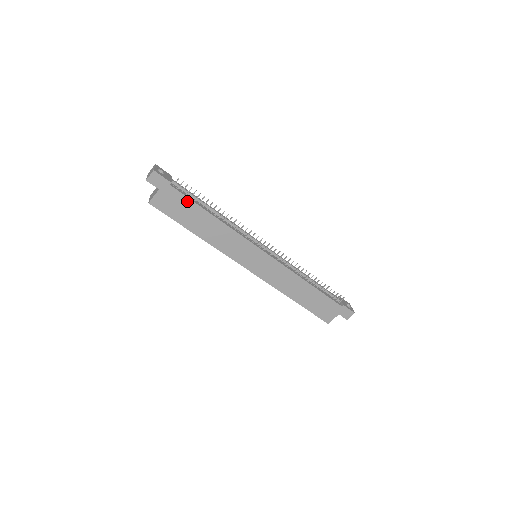
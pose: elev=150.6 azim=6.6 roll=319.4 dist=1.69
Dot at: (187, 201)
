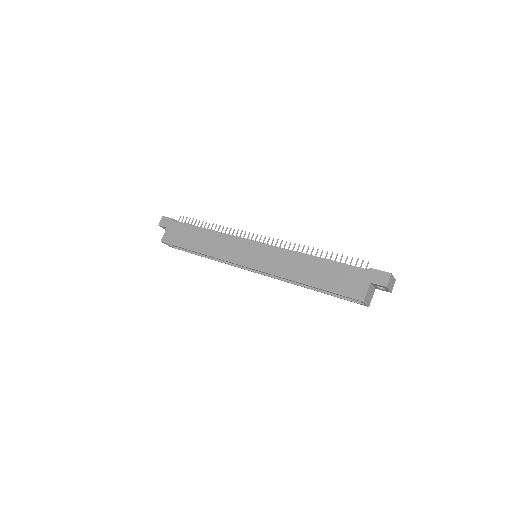
Dot at: (186, 227)
